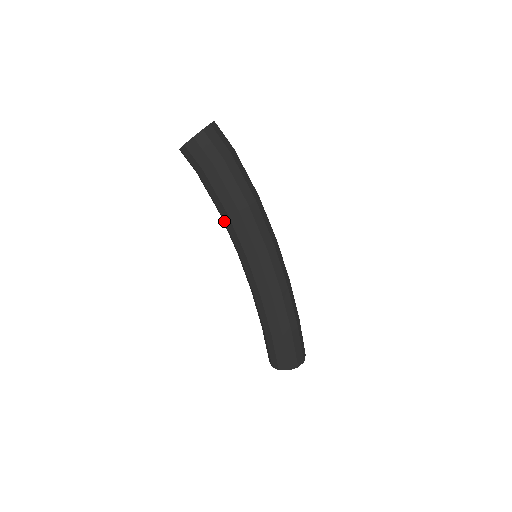
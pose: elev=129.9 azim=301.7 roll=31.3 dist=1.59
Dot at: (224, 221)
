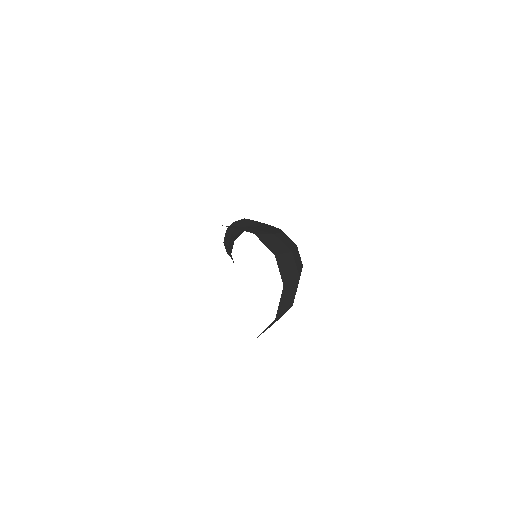
Dot at: occluded
